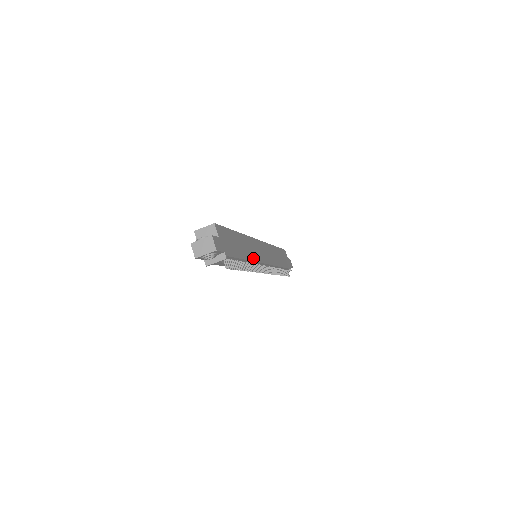
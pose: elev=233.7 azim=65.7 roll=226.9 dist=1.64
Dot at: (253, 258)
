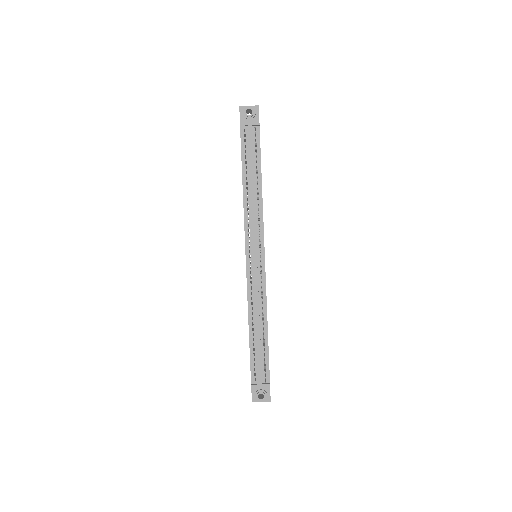
Dot at: occluded
